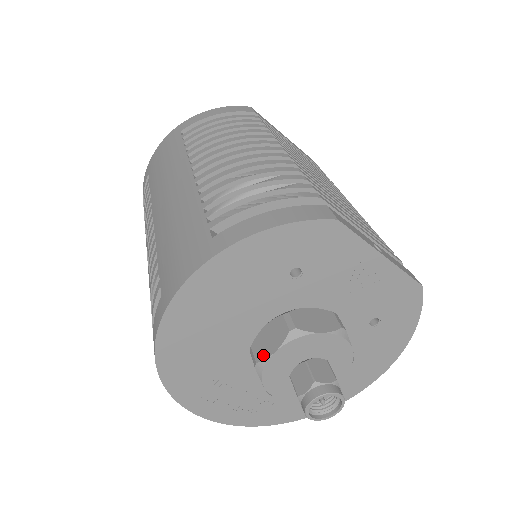
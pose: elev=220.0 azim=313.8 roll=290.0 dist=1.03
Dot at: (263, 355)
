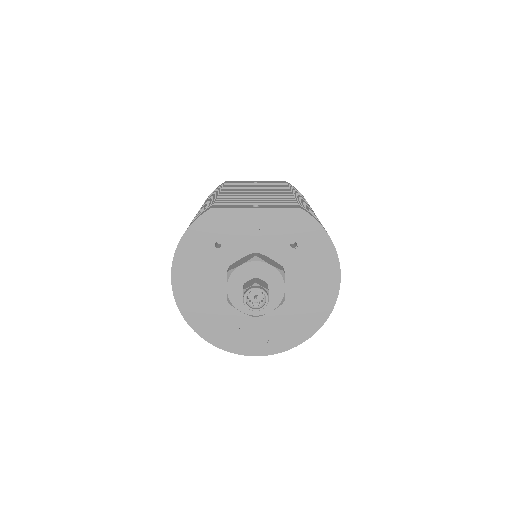
Dot at: (227, 294)
